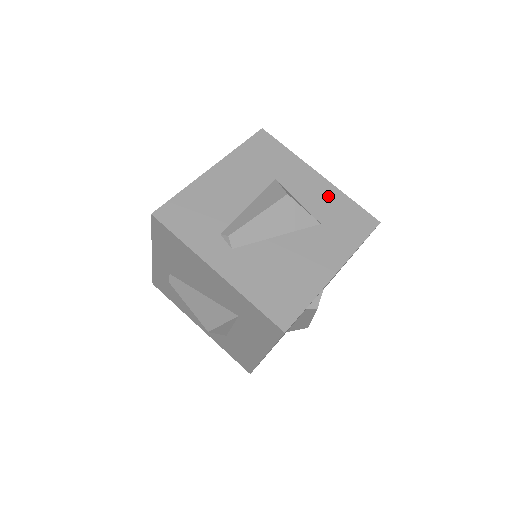
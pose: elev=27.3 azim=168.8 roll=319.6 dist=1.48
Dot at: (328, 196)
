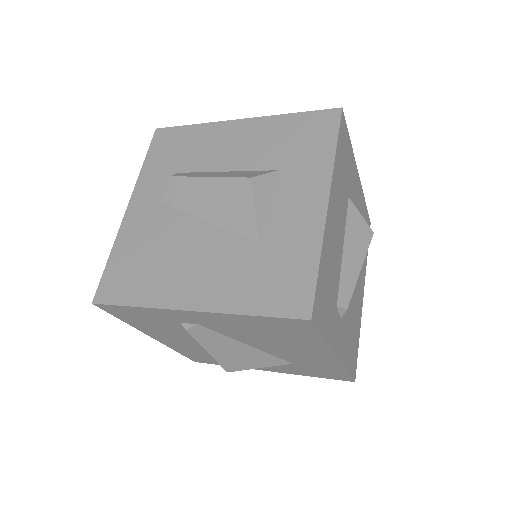
Dot at: (361, 205)
